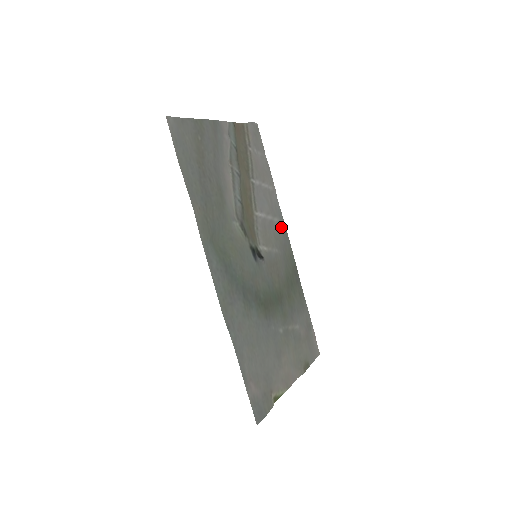
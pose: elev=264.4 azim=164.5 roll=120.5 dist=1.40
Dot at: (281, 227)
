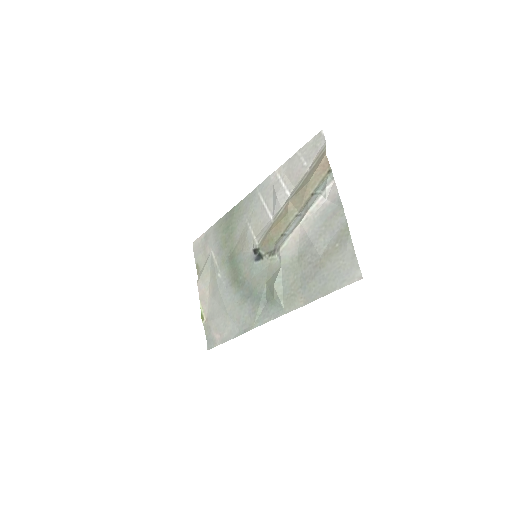
Dot at: (256, 197)
